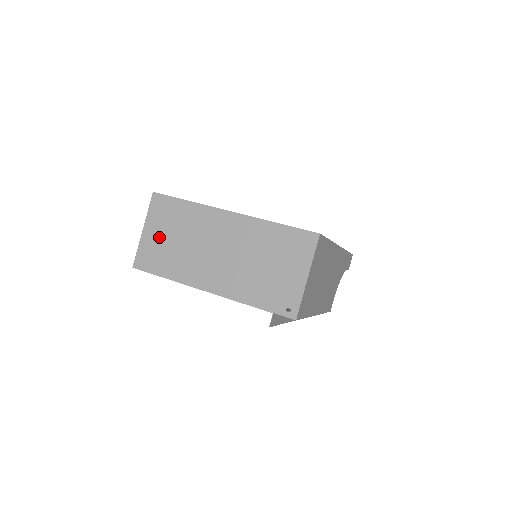
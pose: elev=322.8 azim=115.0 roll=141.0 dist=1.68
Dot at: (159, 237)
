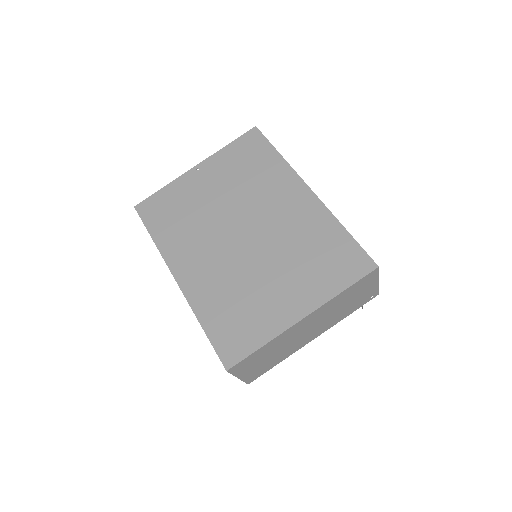
Dot at: (256, 368)
